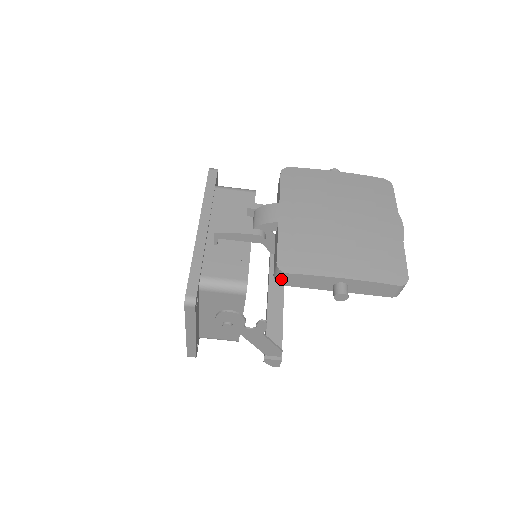
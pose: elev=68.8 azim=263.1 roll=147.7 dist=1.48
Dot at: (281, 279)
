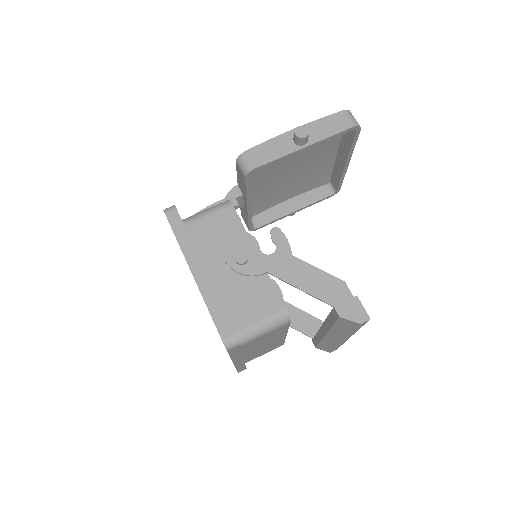
Dot at: (247, 163)
